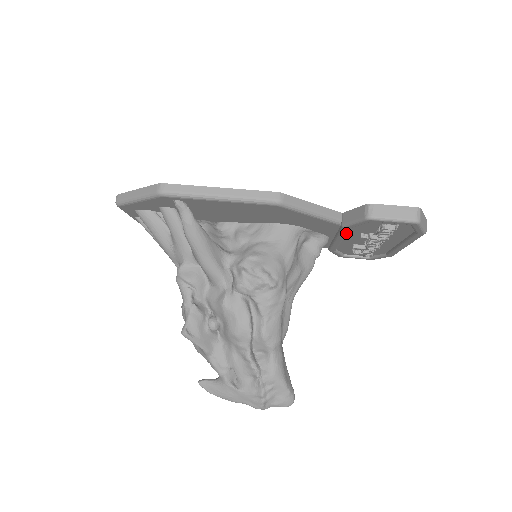
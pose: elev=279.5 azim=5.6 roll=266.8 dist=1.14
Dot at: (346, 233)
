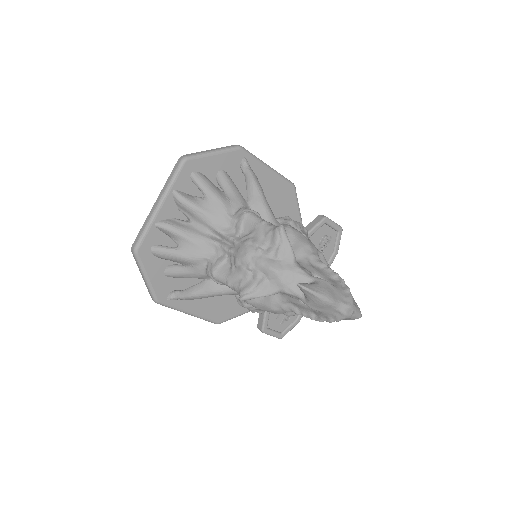
Dot at: occluded
